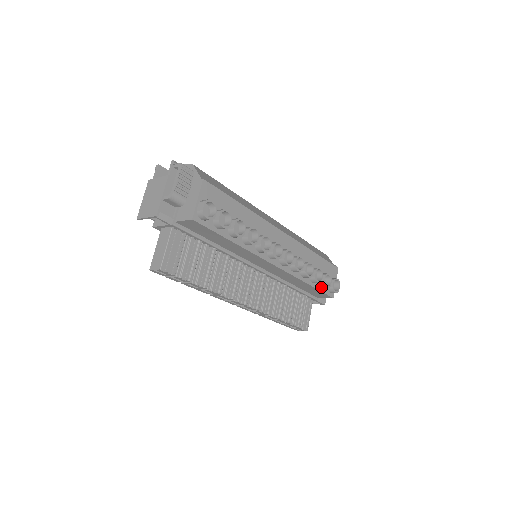
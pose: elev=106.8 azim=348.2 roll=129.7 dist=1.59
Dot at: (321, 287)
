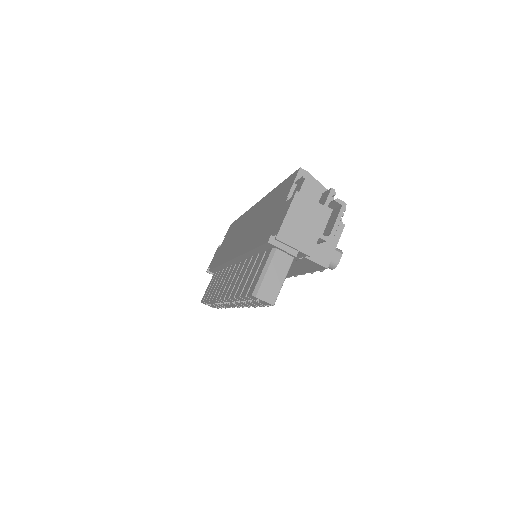
Dot at: occluded
